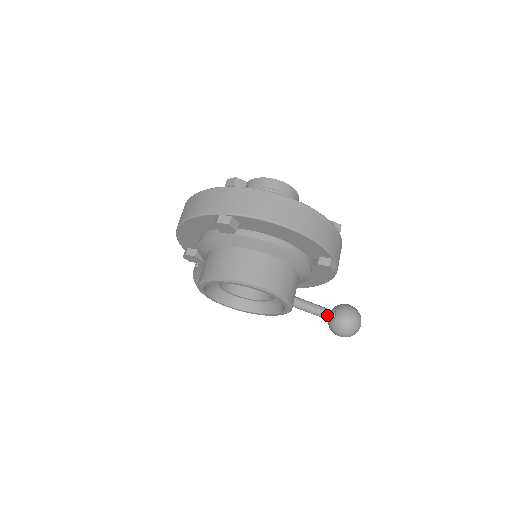
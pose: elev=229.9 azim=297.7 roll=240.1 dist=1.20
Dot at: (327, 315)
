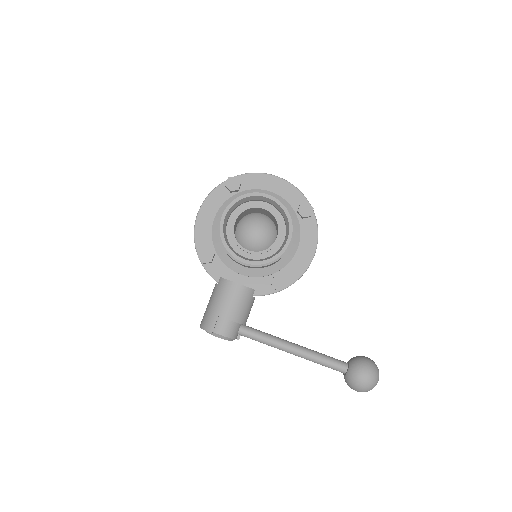
Dot at: (340, 361)
